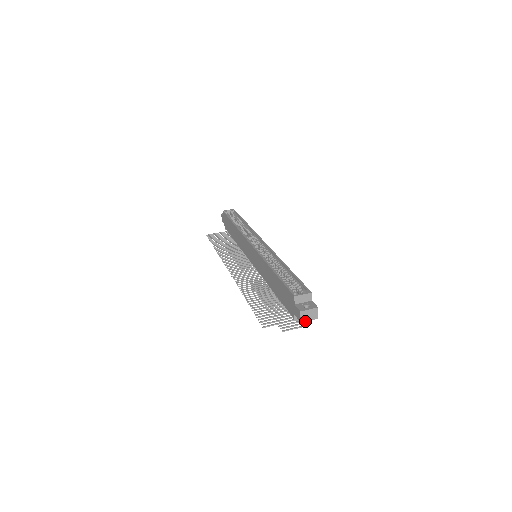
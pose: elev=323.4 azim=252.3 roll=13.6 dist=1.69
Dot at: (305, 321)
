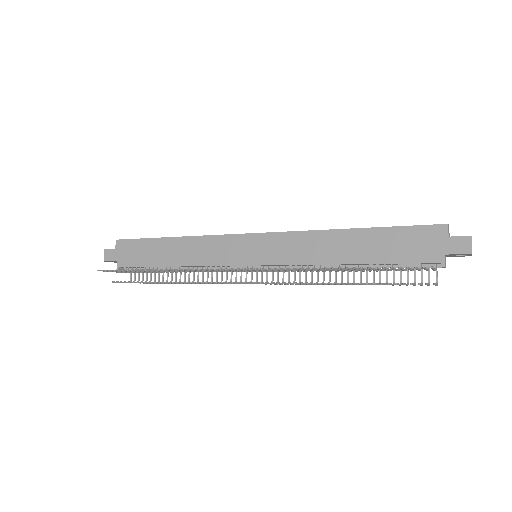
Dot at: (471, 254)
